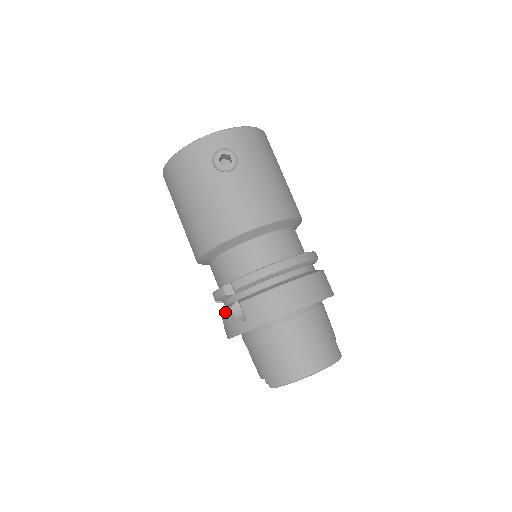
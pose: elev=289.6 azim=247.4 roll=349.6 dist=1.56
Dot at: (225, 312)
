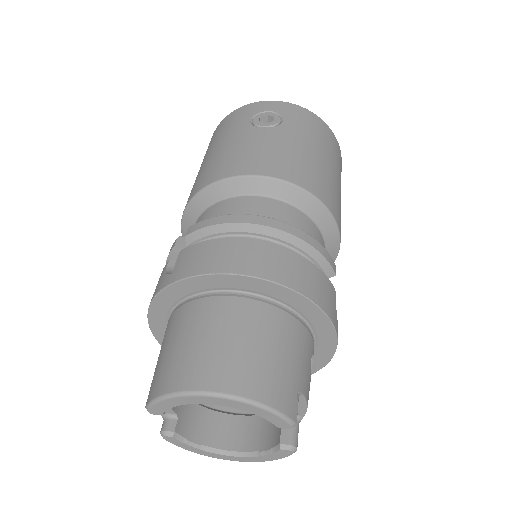
Dot at: occluded
